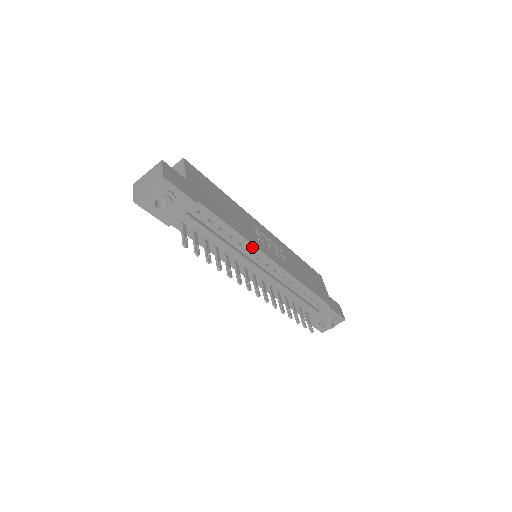
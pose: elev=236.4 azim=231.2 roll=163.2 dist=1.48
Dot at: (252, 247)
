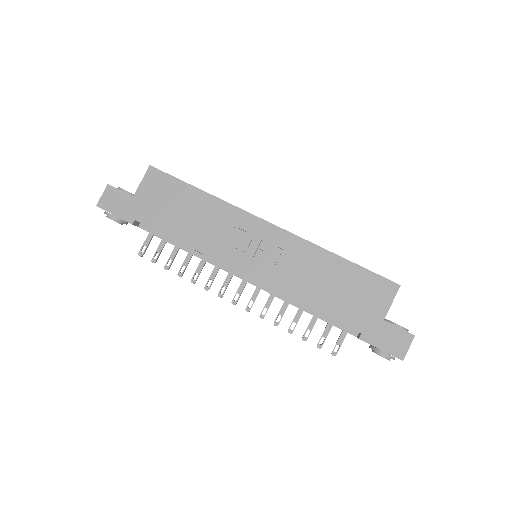
Dot at: (212, 258)
